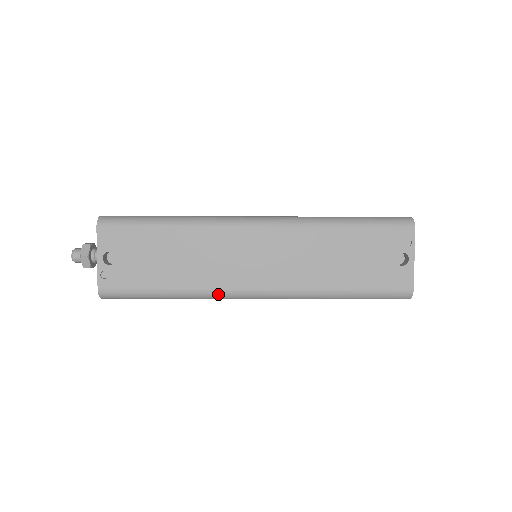
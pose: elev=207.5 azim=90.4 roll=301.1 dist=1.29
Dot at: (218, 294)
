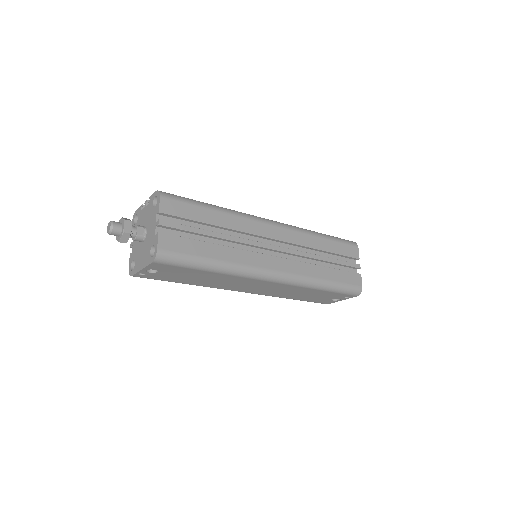
Dot at: (218, 288)
